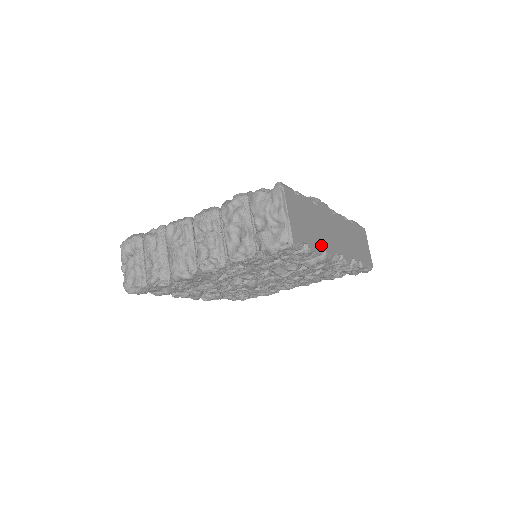
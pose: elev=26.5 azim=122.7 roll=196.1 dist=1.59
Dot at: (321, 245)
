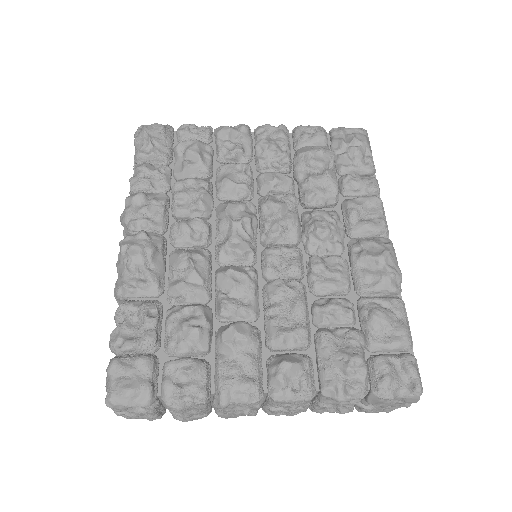
Dot at: occluded
